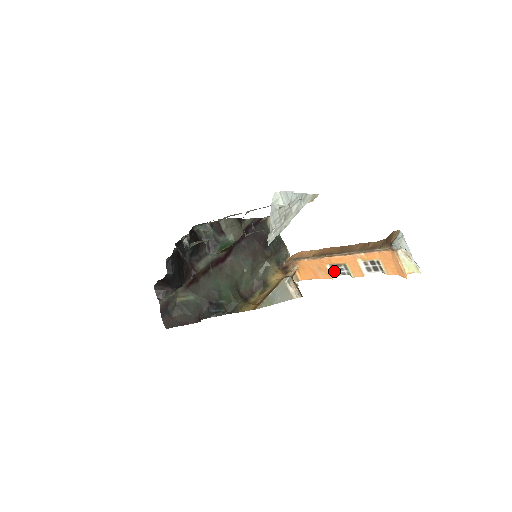
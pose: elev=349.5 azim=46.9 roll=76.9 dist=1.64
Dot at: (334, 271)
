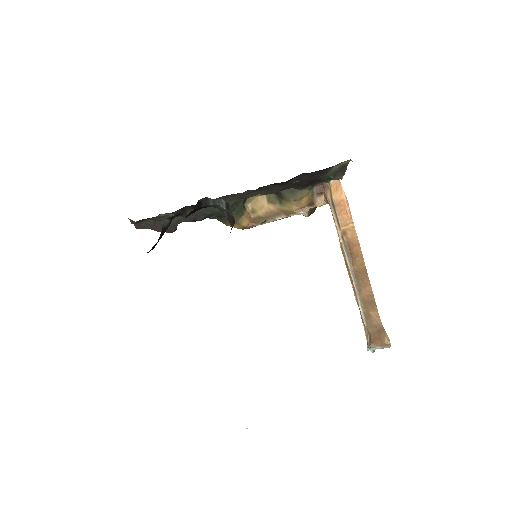
Dot at: occluded
